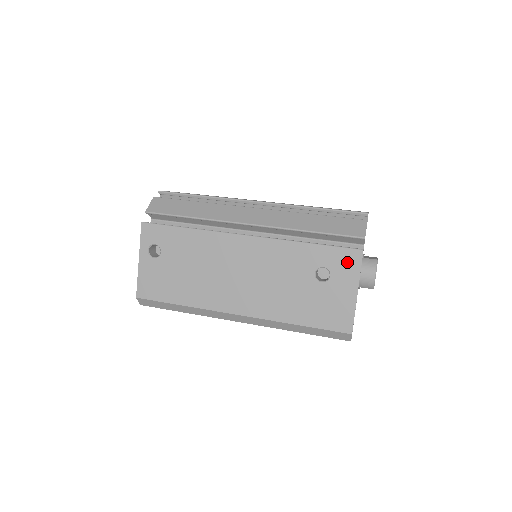
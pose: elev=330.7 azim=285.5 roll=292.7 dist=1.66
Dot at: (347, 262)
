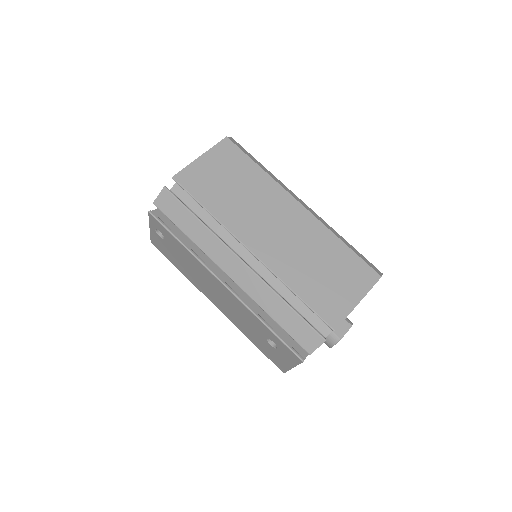
Dot at: (290, 355)
